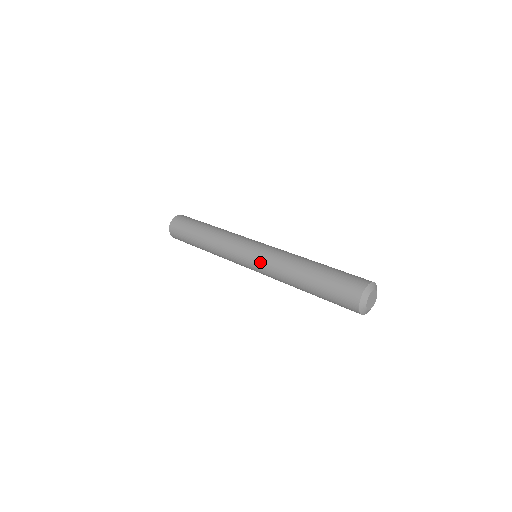
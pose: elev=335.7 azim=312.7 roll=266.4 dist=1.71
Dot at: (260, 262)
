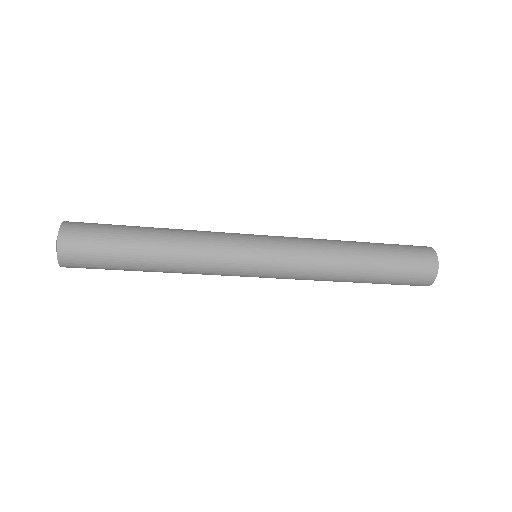
Dot at: (287, 243)
